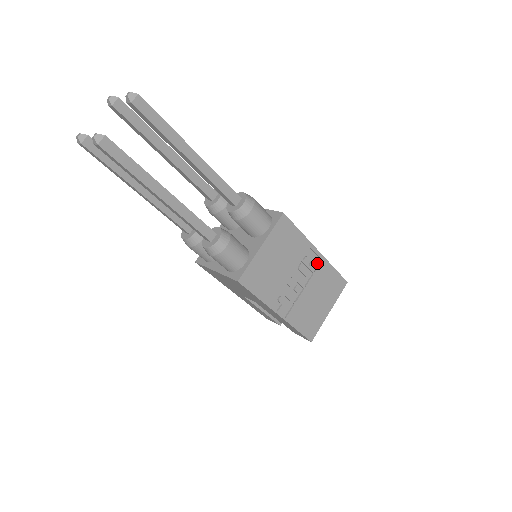
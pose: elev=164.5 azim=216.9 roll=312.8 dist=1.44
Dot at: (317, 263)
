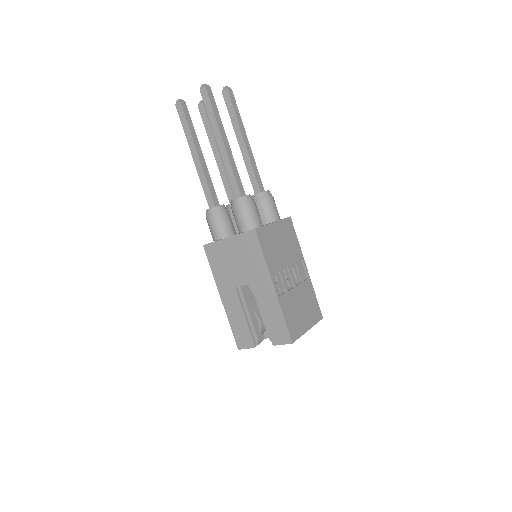
Dot at: (304, 278)
